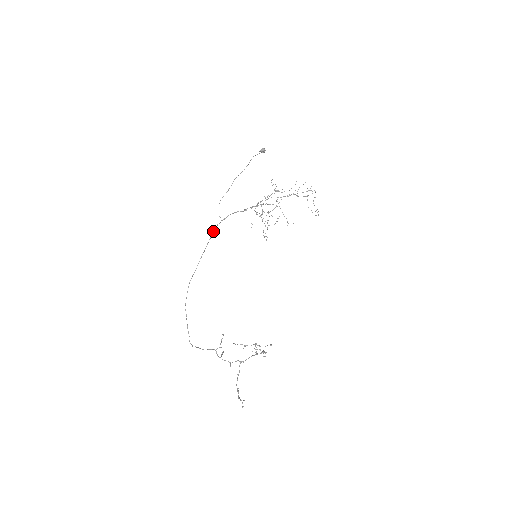
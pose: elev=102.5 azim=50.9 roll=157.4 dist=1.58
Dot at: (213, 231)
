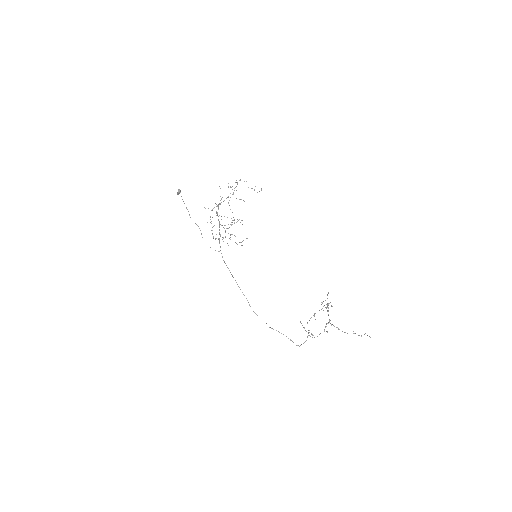
Dot at: occluded
